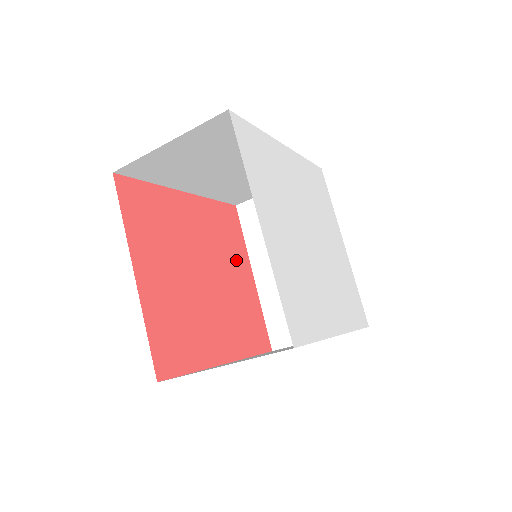
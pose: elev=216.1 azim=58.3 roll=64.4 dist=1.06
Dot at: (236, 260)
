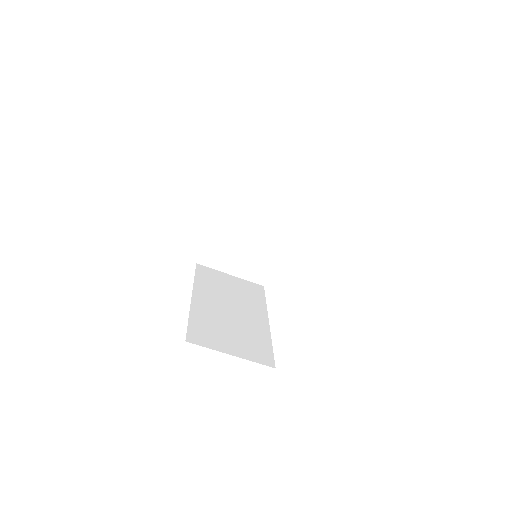
Dot at: occluded
